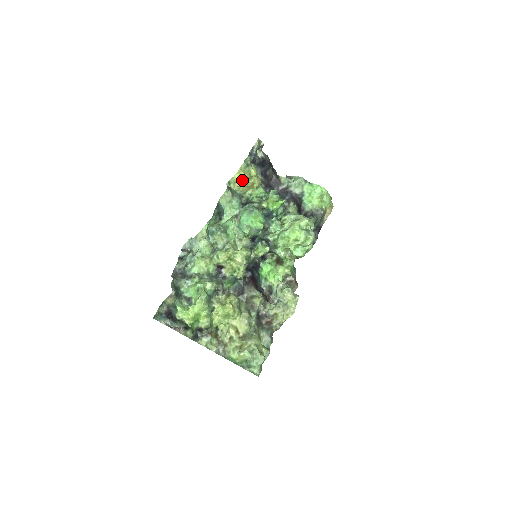
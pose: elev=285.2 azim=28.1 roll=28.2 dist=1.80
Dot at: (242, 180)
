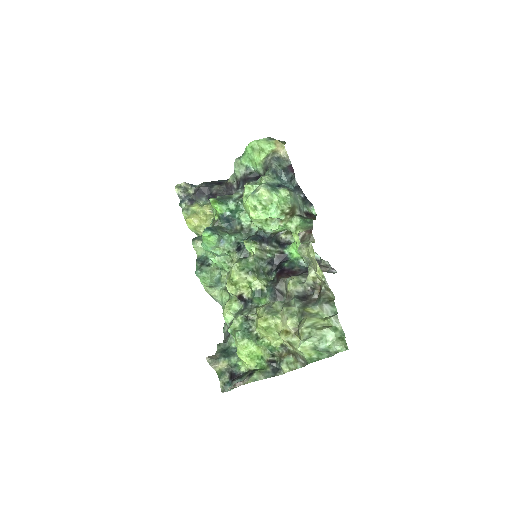
Dot at: (193, 223)
